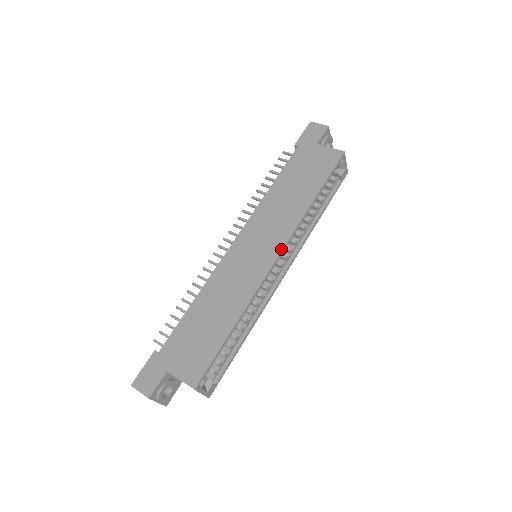
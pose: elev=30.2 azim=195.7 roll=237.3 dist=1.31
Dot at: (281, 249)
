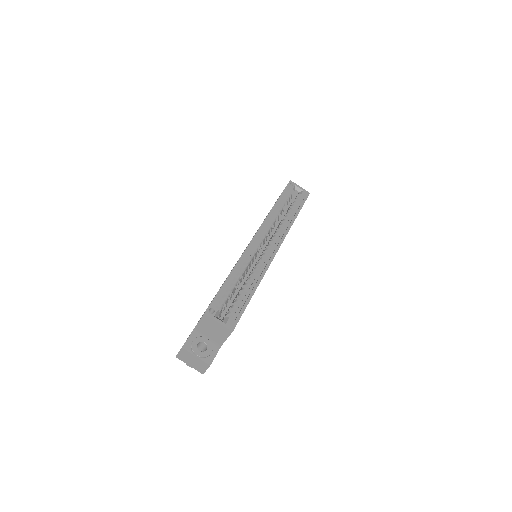
Dot at: (257, 231)
